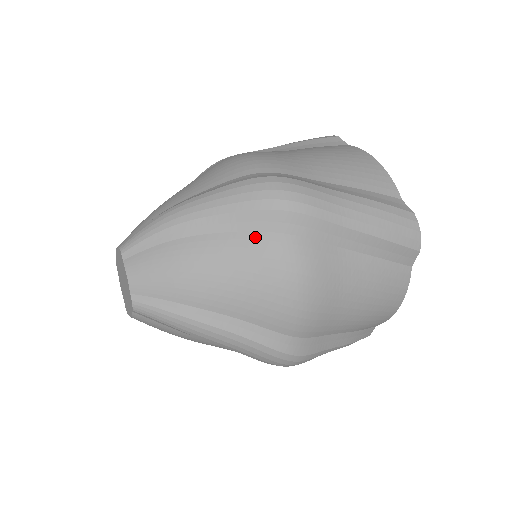
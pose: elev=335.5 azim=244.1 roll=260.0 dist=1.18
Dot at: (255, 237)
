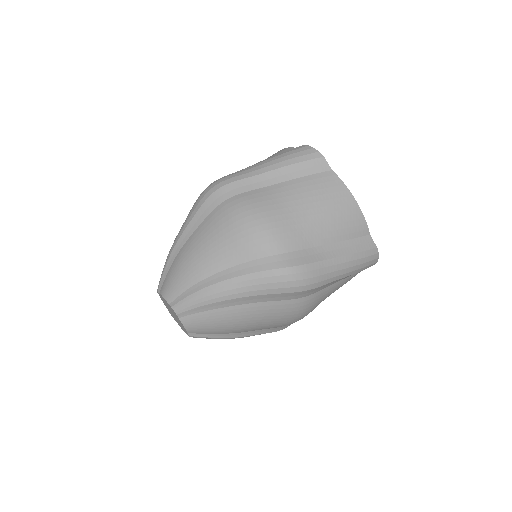
Dot at: (275, 304)
